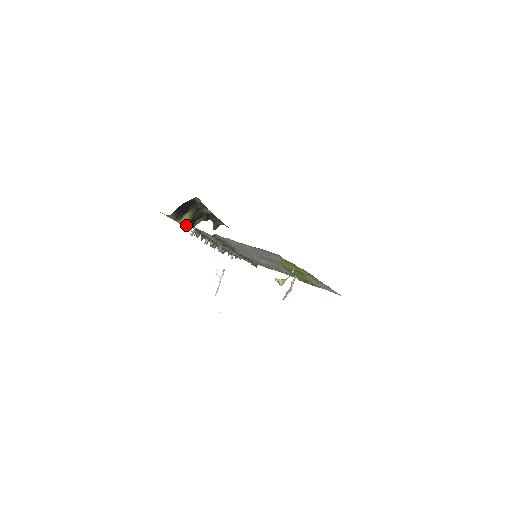
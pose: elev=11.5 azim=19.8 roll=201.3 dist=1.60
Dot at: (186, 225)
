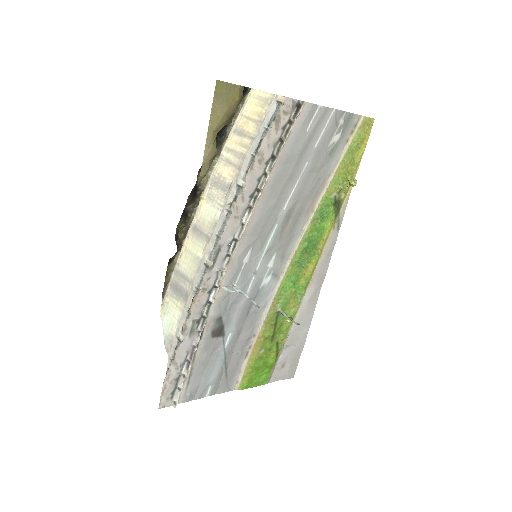
Dot at: (208, 165)
